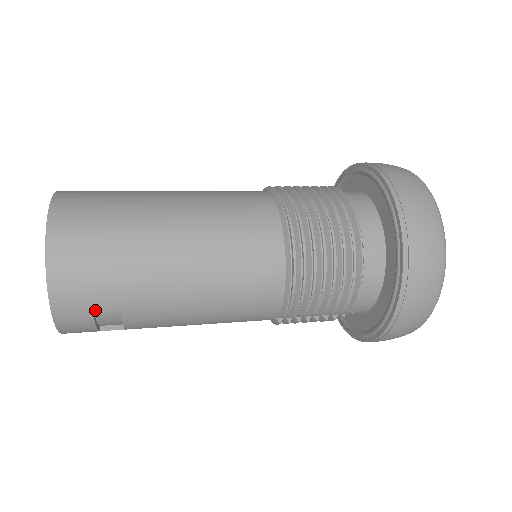
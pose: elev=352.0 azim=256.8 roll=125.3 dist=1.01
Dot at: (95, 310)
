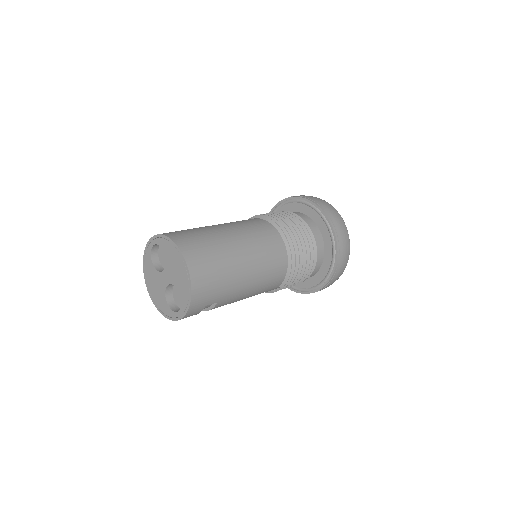
Dot at: (207, 304)
